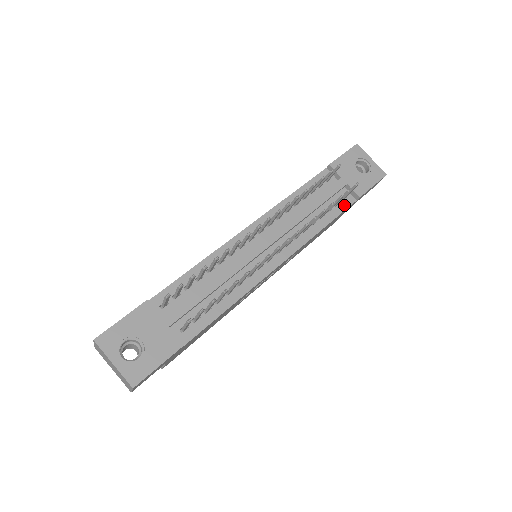
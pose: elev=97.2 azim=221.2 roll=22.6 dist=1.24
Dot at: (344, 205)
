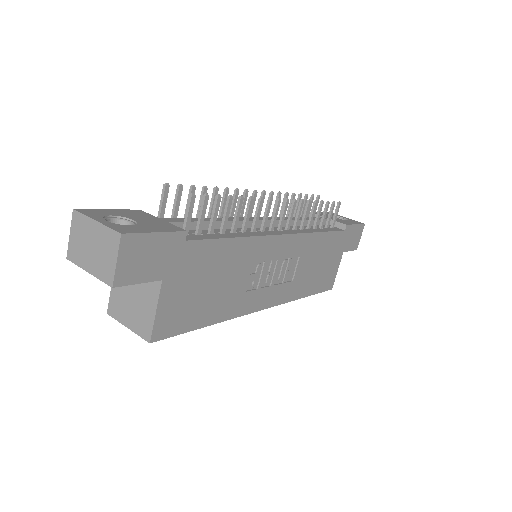
Dot at: (334, 229)
